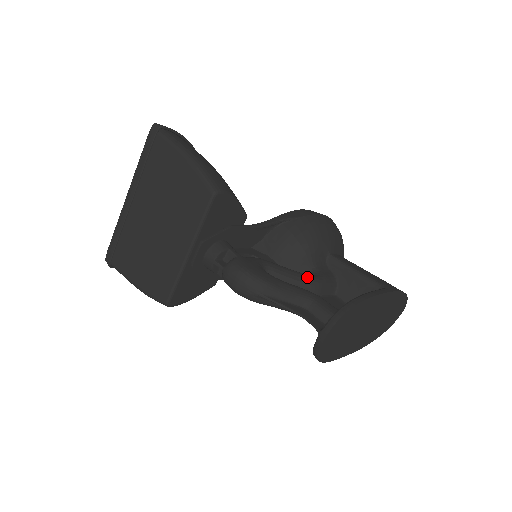
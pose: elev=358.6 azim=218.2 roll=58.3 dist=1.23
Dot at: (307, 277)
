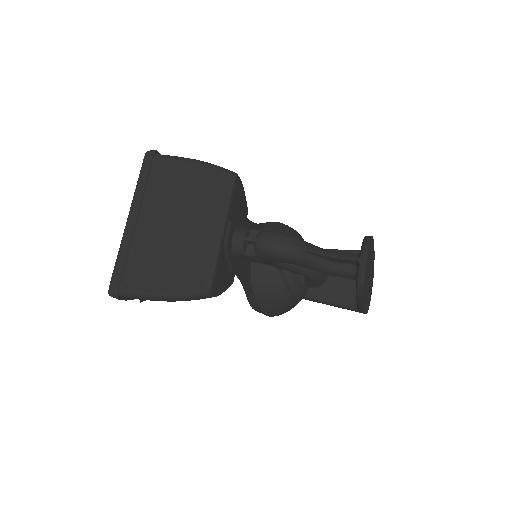
Dot at: occluded
